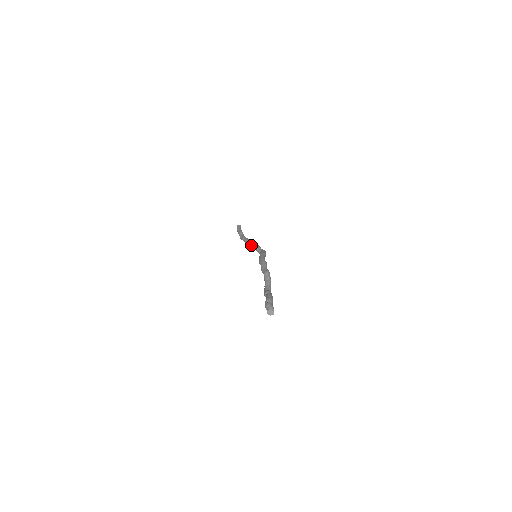
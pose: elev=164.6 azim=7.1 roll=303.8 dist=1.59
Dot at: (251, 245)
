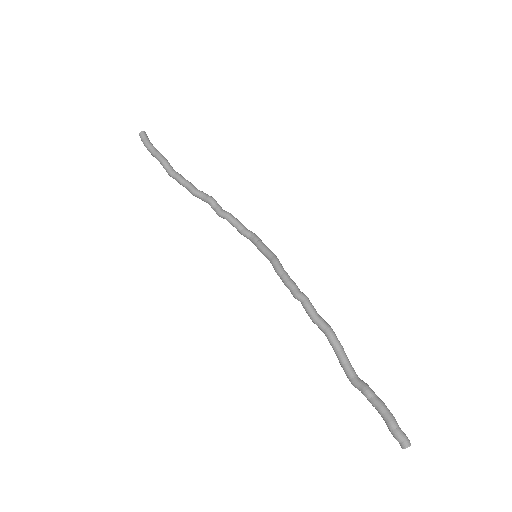
Dot at: (217, 212)
